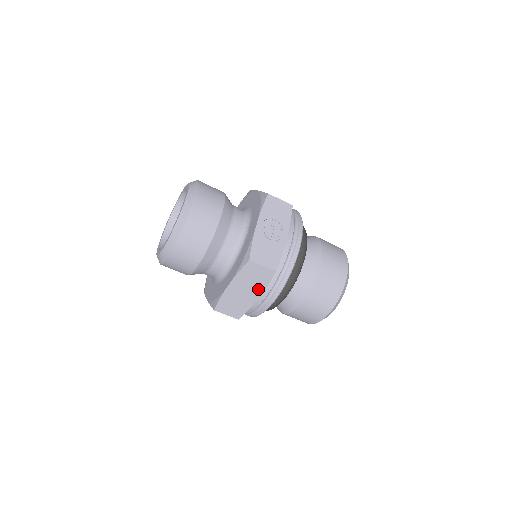
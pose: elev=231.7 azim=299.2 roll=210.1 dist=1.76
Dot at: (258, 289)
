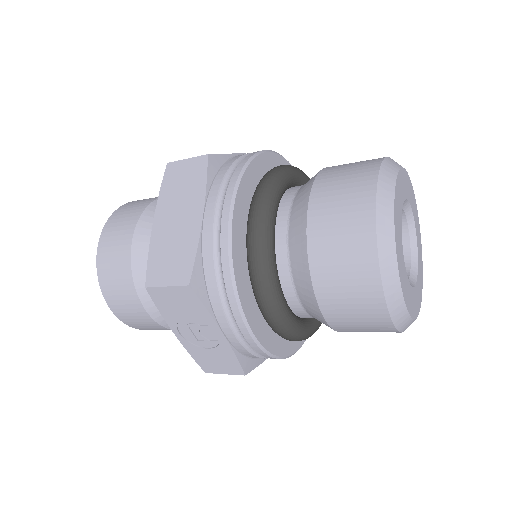
Dot at: occluded
